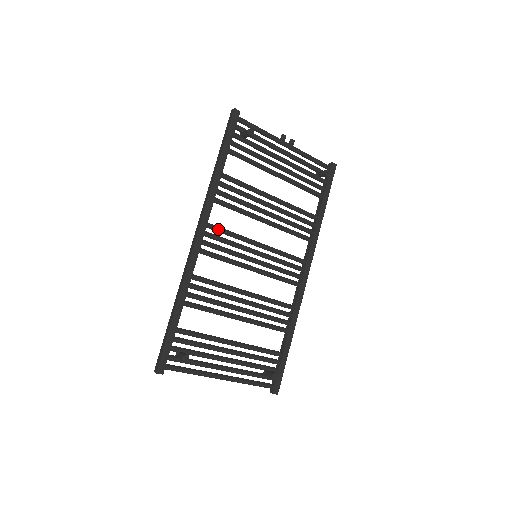
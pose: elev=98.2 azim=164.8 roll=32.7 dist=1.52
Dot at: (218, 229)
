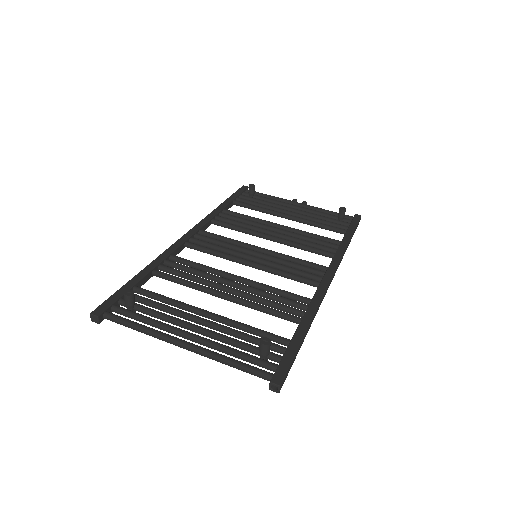
Dot at: (211, 234)
